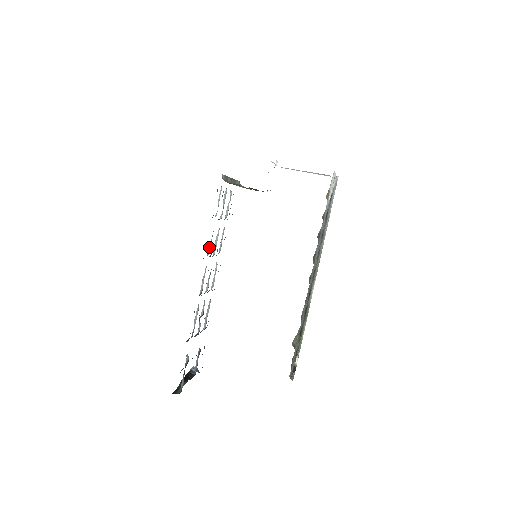
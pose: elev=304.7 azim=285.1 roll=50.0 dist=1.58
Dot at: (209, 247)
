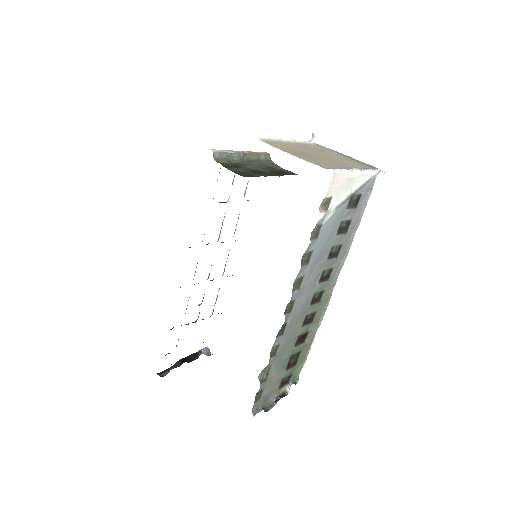
Dot at: (204, 234)
